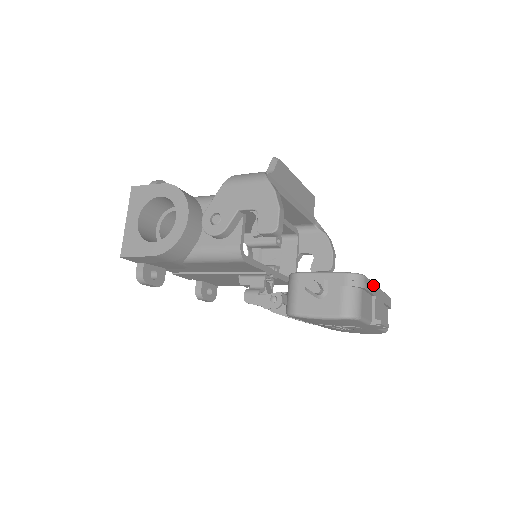
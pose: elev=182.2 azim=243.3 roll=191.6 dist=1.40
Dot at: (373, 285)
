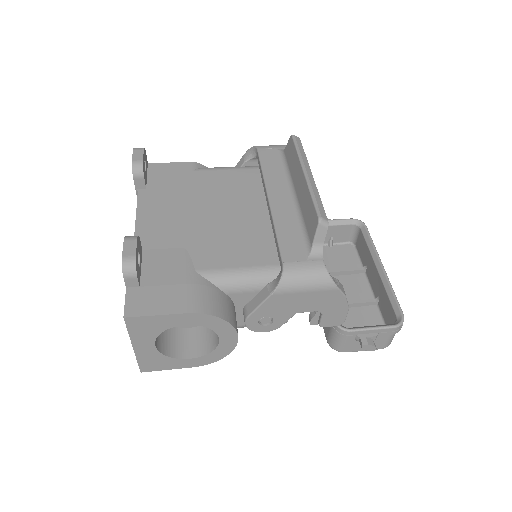
Dot at: (392, 289)
